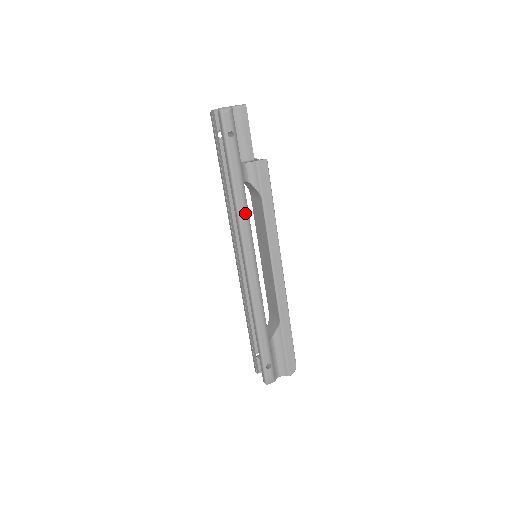
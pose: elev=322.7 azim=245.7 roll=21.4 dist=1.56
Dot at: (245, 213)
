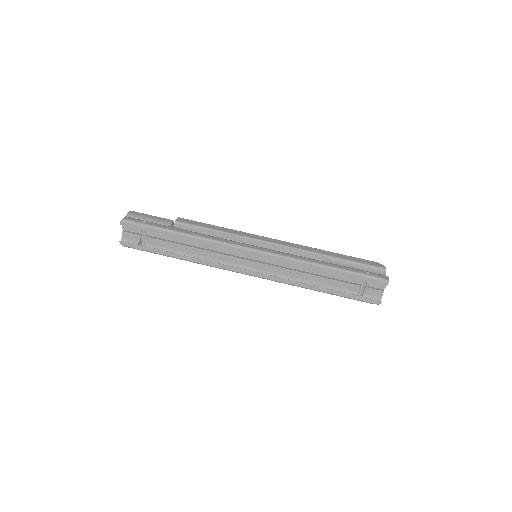
Dot at: (211, 237)
